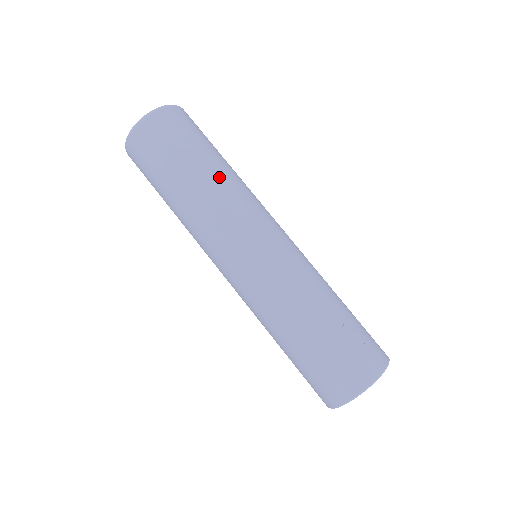
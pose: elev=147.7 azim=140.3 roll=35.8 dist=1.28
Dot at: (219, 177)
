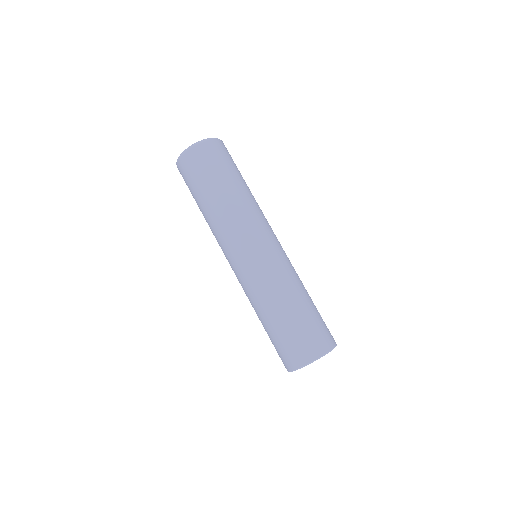
Dot at: occluded
